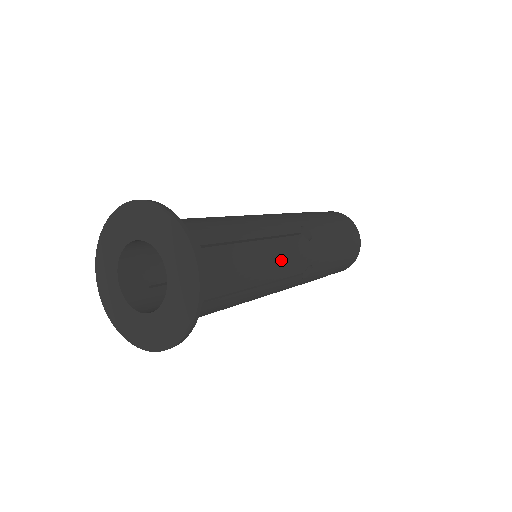
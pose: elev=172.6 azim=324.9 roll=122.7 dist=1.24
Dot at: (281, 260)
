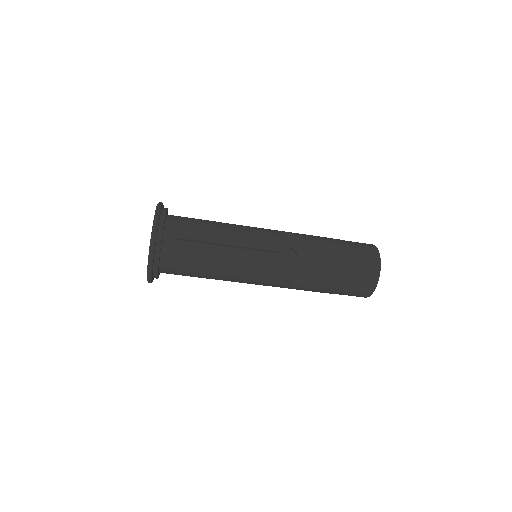
Dot at: (249, 235)
